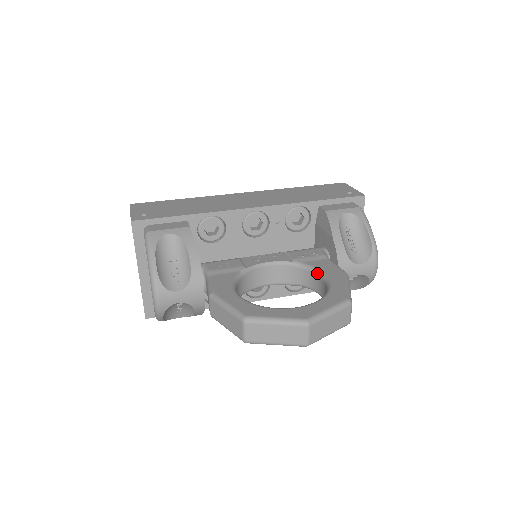
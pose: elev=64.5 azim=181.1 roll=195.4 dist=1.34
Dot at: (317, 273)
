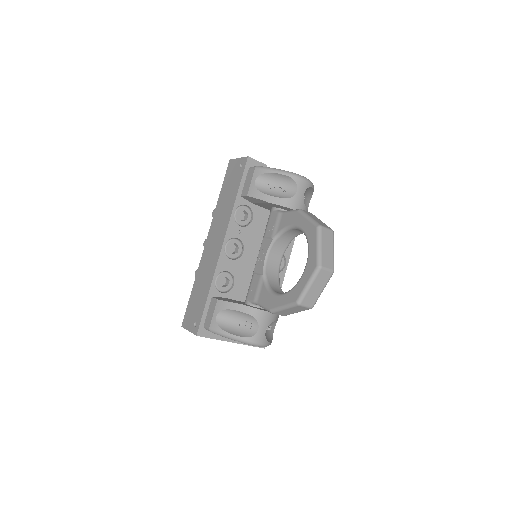
Dot at: (289, 229)
